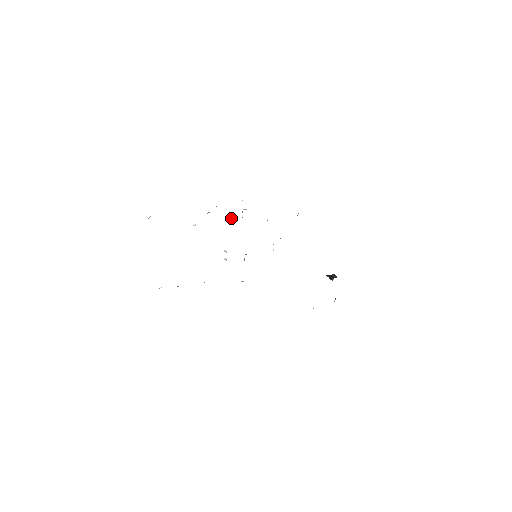
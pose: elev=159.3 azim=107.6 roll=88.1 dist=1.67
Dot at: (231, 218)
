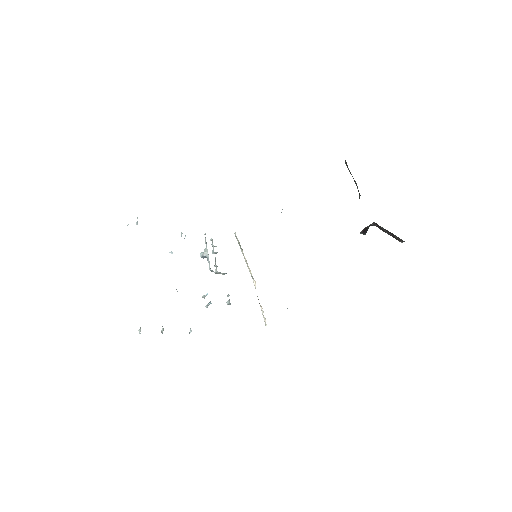
Dot at: (206, 251)
